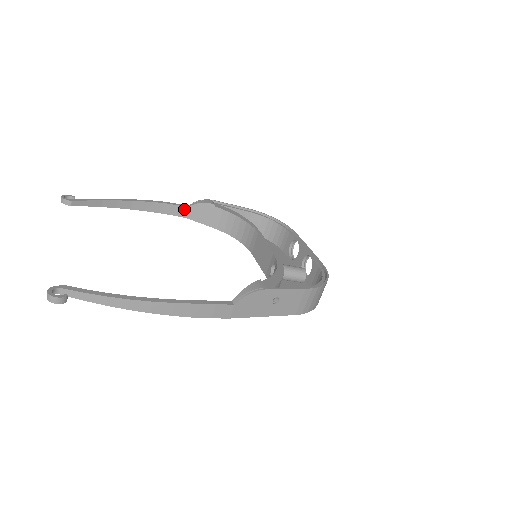
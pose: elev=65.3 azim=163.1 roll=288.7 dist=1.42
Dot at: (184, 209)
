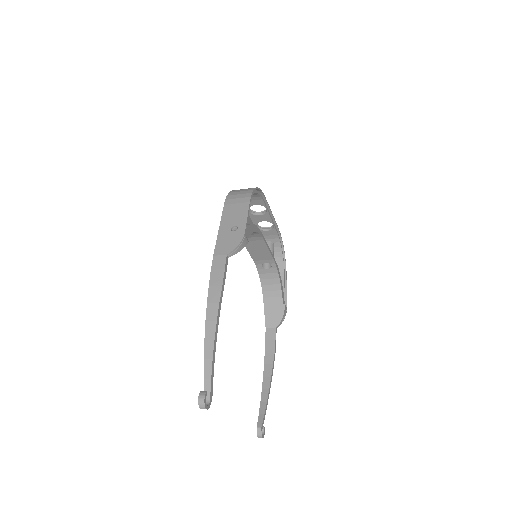
Dot at: (225, 261)
